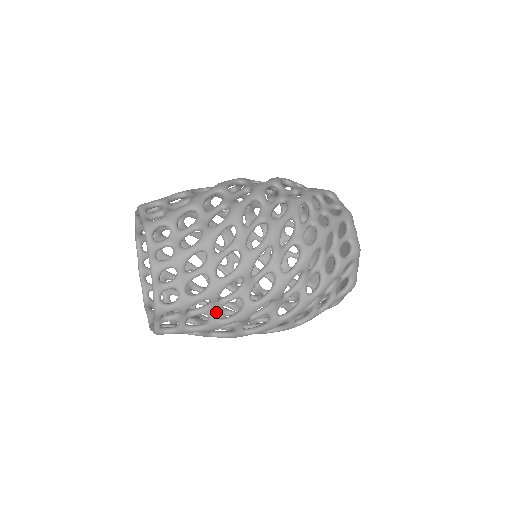
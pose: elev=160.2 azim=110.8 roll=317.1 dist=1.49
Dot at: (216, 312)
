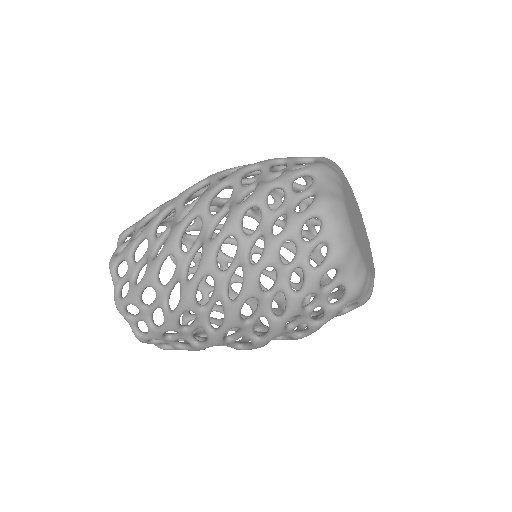
Dot at: occluded
